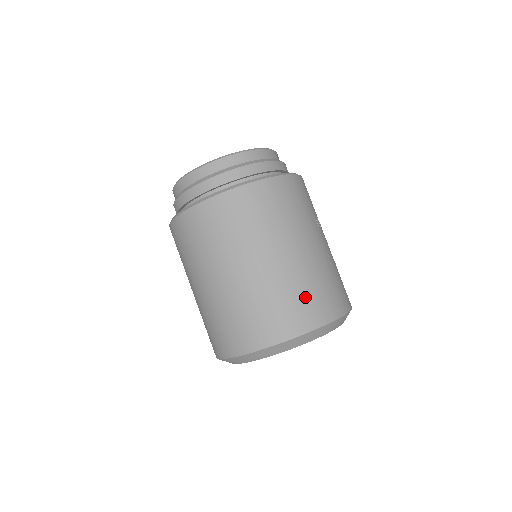
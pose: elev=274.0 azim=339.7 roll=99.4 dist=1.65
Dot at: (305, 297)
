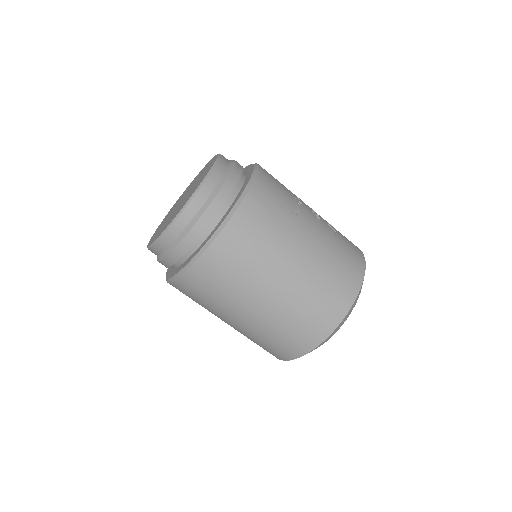
Dot at: (319, 303)
